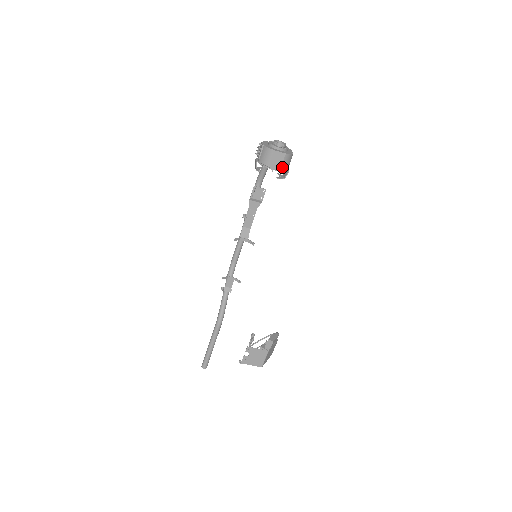
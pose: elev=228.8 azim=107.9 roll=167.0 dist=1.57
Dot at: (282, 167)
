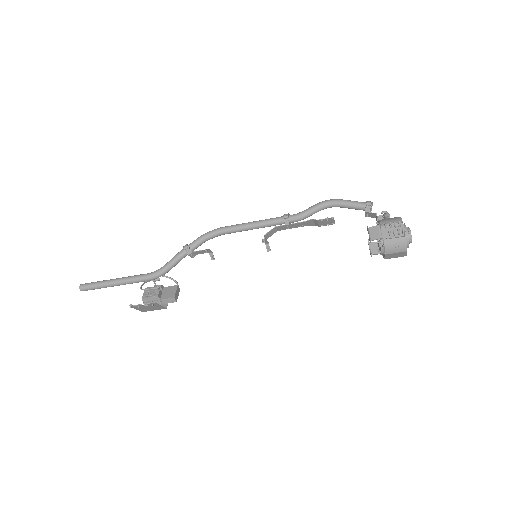
Dot at: (389, 258)
